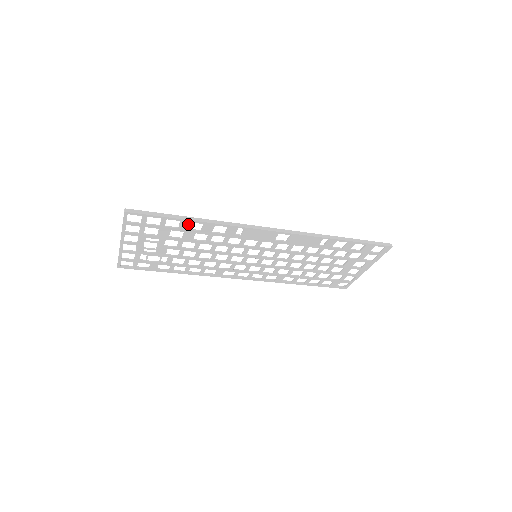
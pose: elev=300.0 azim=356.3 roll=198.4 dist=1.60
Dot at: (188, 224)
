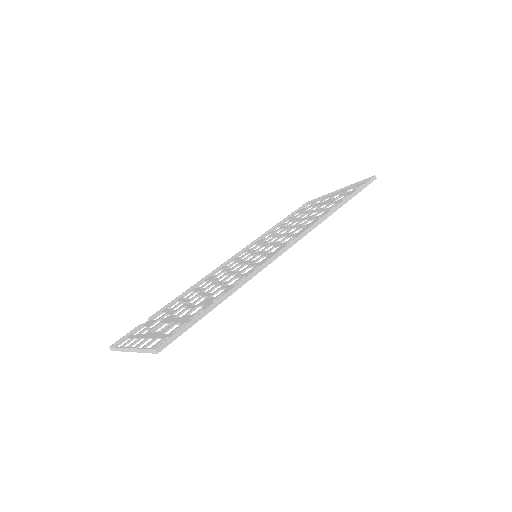
Dot at: occluded
